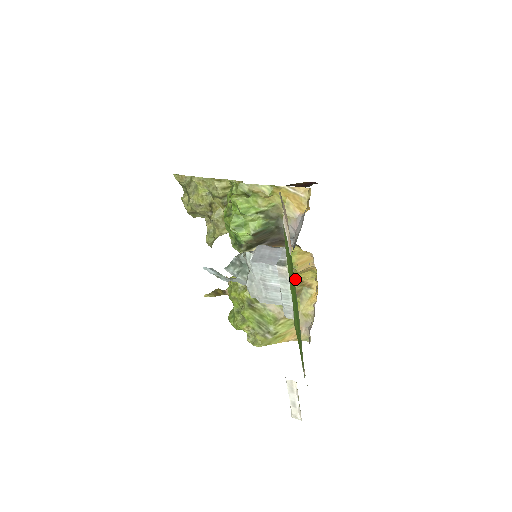
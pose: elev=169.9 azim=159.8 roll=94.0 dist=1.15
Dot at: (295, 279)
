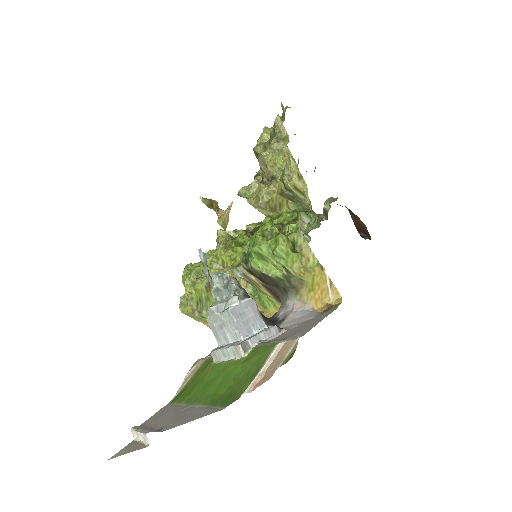
Dot at: (260, 306)
